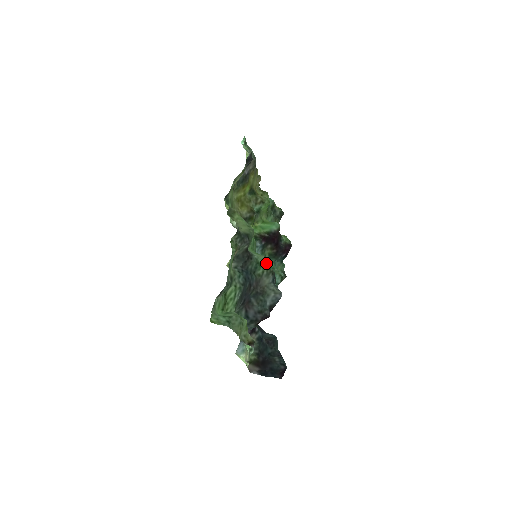
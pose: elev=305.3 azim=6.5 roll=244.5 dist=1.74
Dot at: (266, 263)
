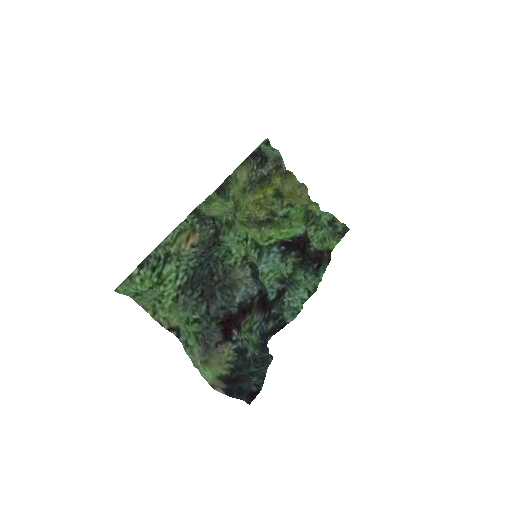
Dot at: (242, 253)
